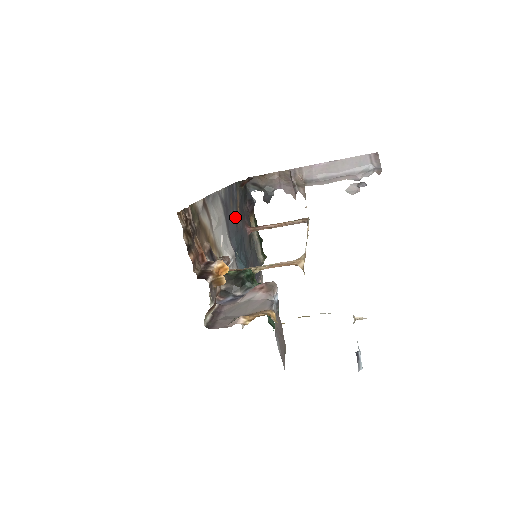
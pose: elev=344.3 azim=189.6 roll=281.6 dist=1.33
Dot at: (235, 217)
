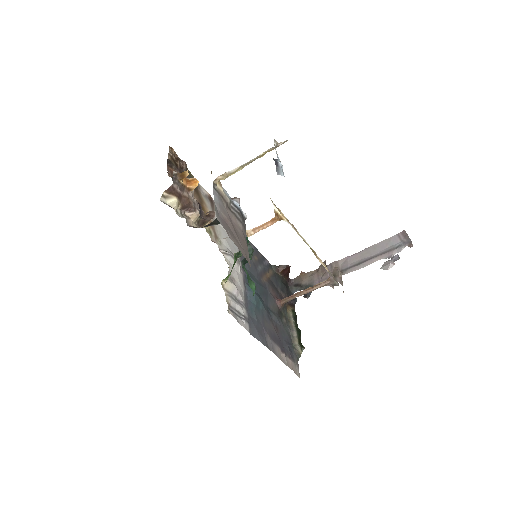
Dot at: (258, 270)
